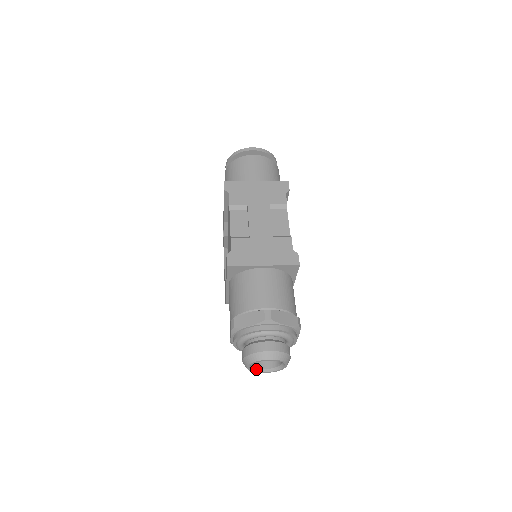
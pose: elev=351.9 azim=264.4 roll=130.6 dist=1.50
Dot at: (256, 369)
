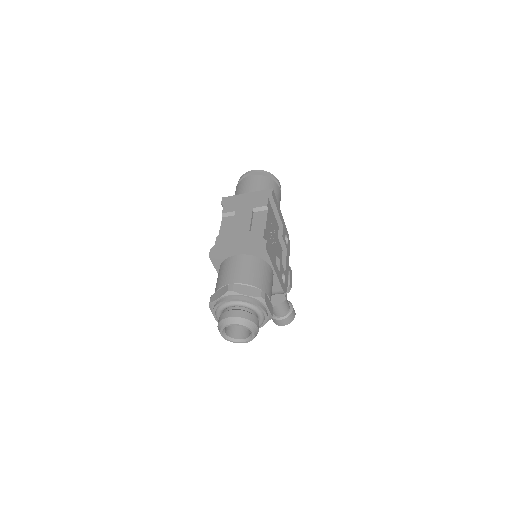
Dot at: (233, 339)
